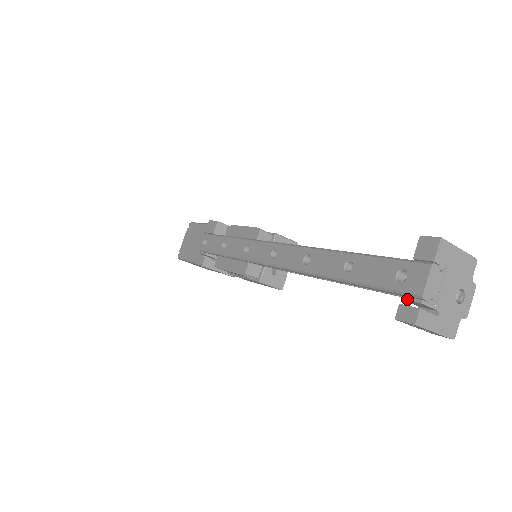
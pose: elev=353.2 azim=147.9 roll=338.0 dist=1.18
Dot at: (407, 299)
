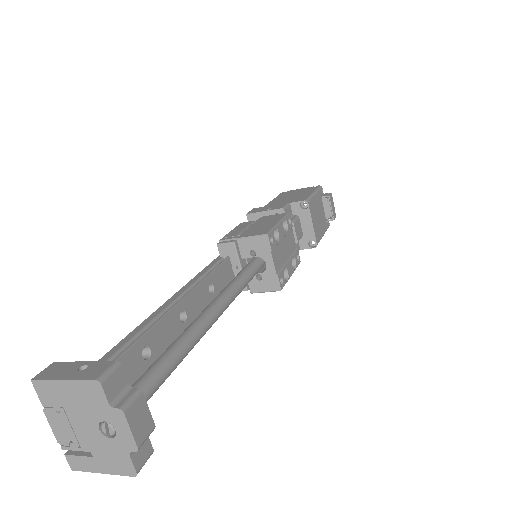
Dot at: occluded
